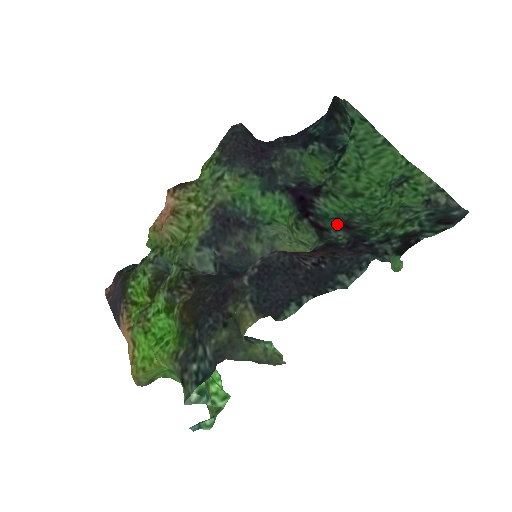
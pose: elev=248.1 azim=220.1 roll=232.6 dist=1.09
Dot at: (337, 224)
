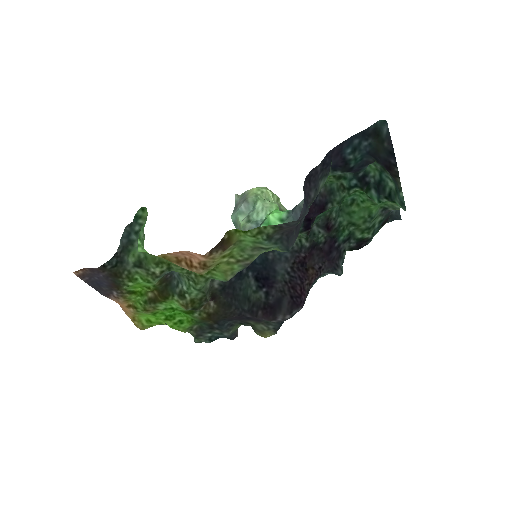
Dot at: (321, 221)
